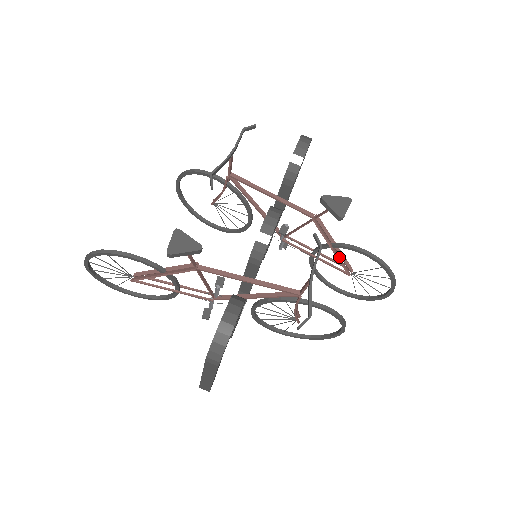
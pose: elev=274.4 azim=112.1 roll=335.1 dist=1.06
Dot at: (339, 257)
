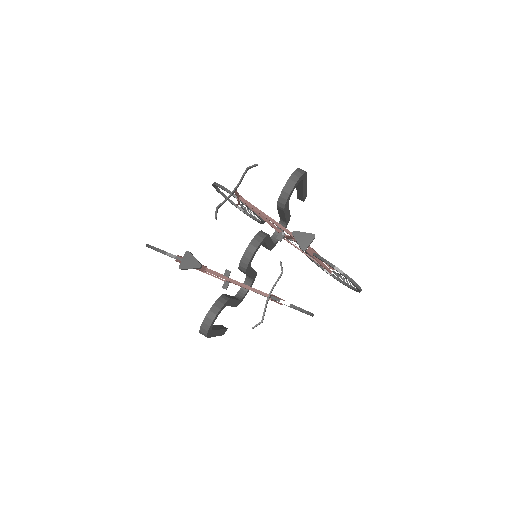
Dot at: (320, 262)
